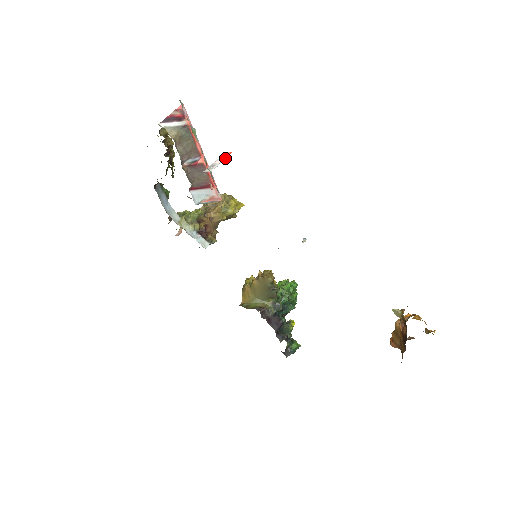
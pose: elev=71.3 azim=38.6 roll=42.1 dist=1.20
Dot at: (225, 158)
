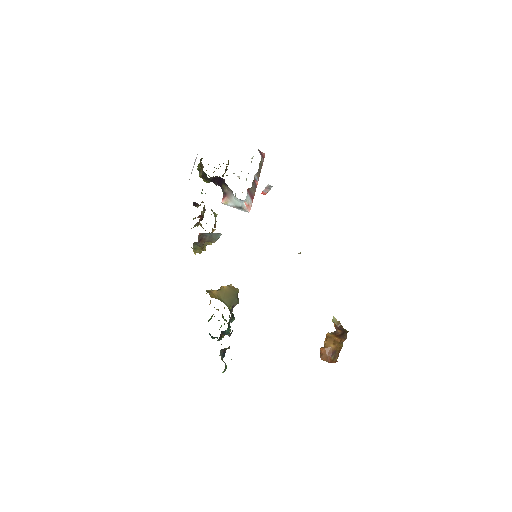
Dot at: occluded
